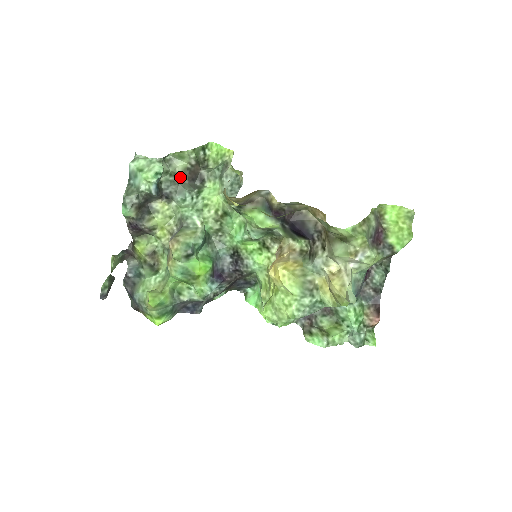
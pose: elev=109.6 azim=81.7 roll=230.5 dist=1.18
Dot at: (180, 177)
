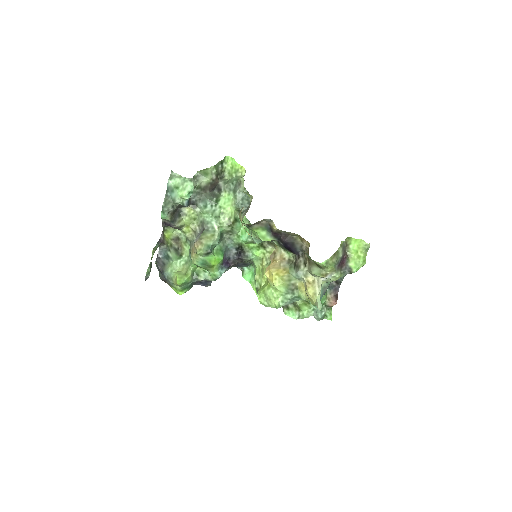
Dot at: (204, 189)
